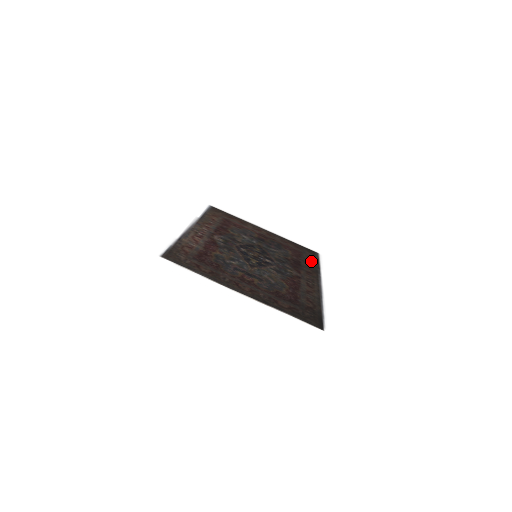
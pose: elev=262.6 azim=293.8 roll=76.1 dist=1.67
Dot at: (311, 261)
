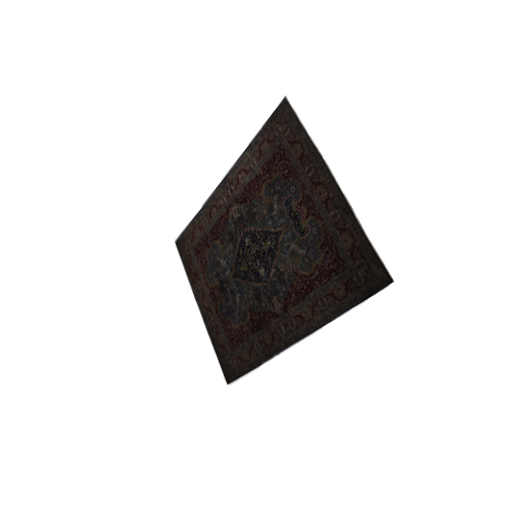
Dot at: (248, 356)
